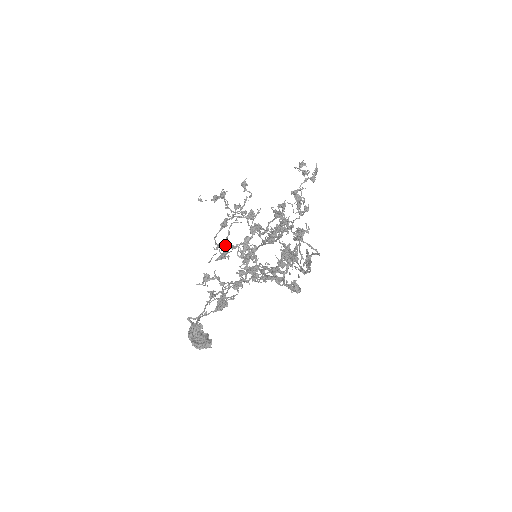
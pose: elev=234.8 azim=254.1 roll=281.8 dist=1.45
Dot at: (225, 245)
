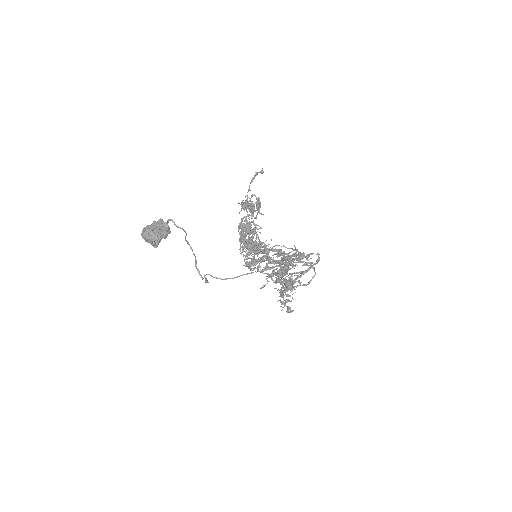
Dot at: occluded
